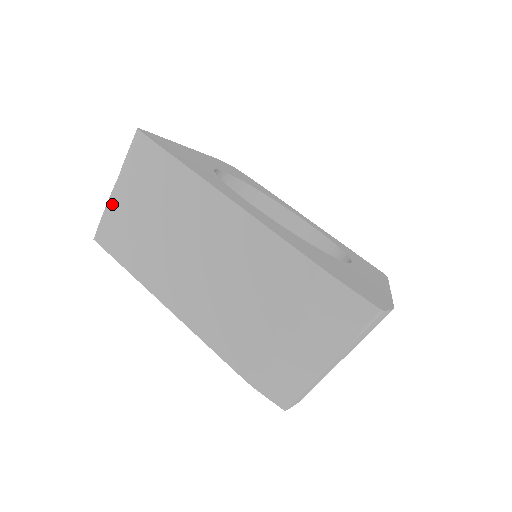
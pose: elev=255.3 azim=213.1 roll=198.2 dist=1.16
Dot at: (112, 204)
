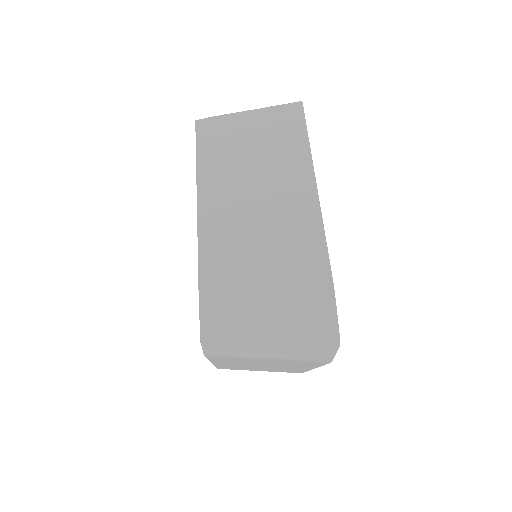
Dot at: (235, 117)
